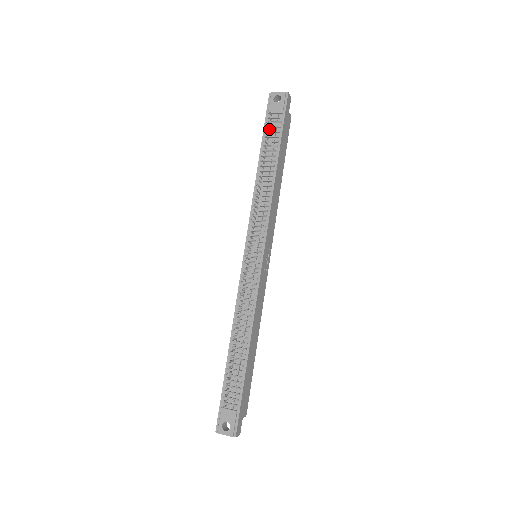
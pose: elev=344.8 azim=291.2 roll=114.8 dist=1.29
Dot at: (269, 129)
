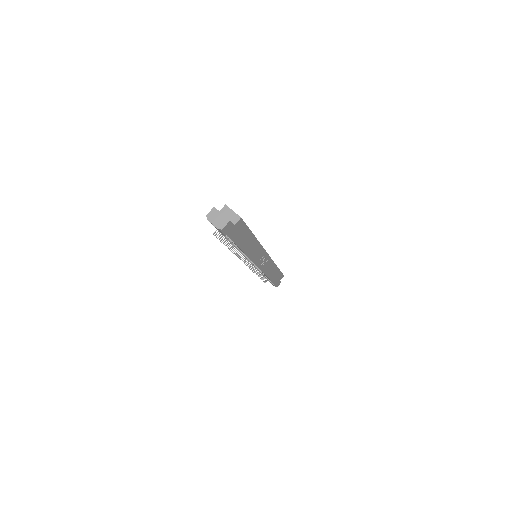
Dot at: (222, 234)
